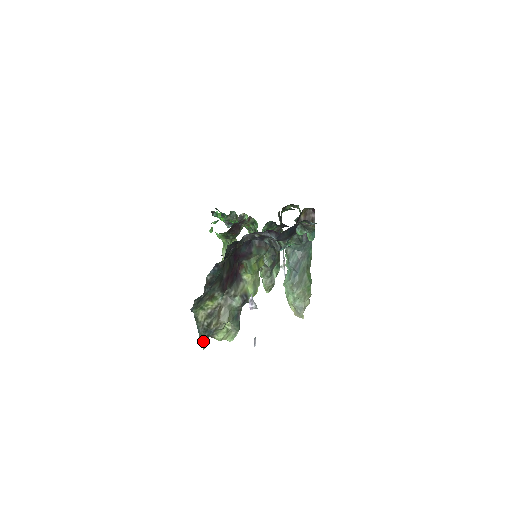
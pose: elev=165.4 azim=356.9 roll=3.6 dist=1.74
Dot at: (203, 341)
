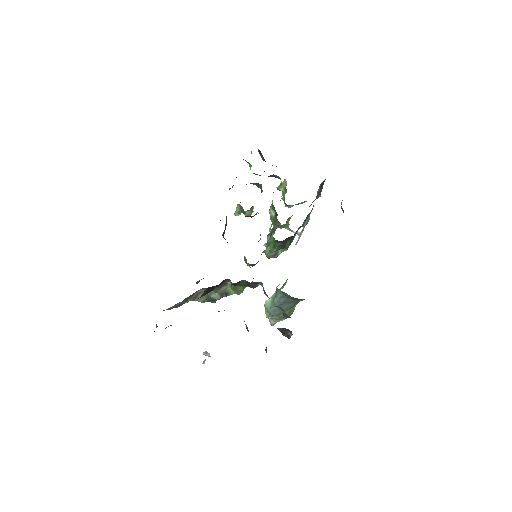
Dot at: occluded
